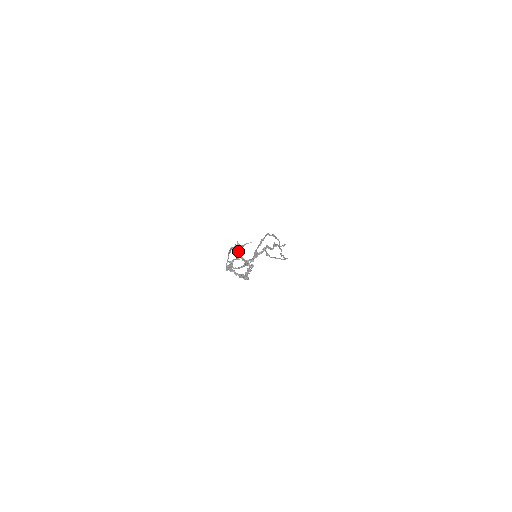
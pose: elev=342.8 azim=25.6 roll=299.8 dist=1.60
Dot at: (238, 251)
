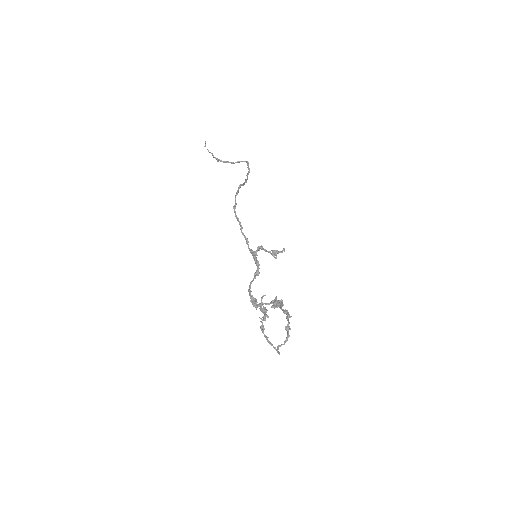
Dot at: occluded
